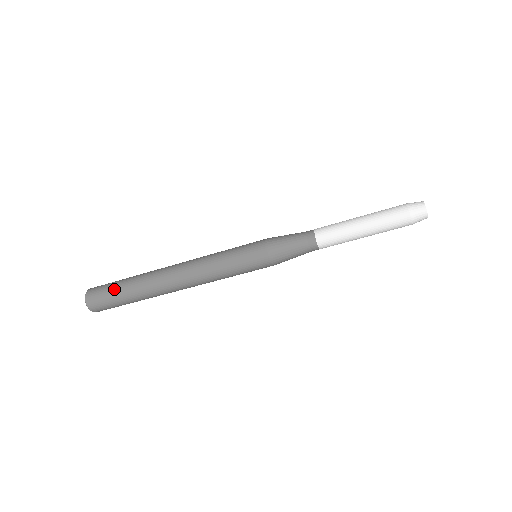
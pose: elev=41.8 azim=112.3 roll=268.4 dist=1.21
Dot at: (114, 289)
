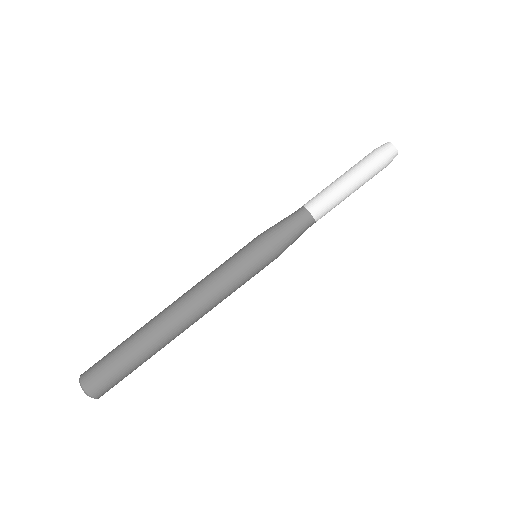
Dot at: (112, 354)
